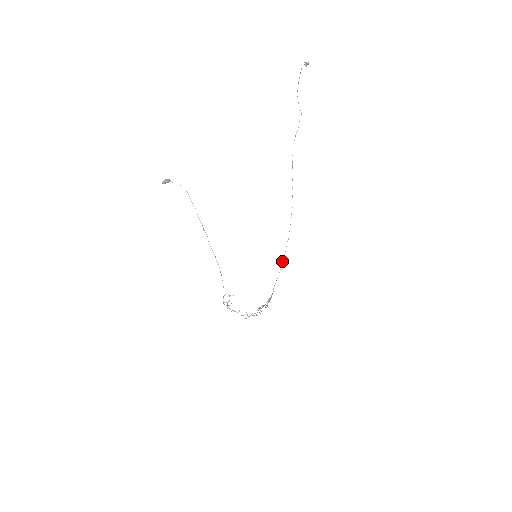
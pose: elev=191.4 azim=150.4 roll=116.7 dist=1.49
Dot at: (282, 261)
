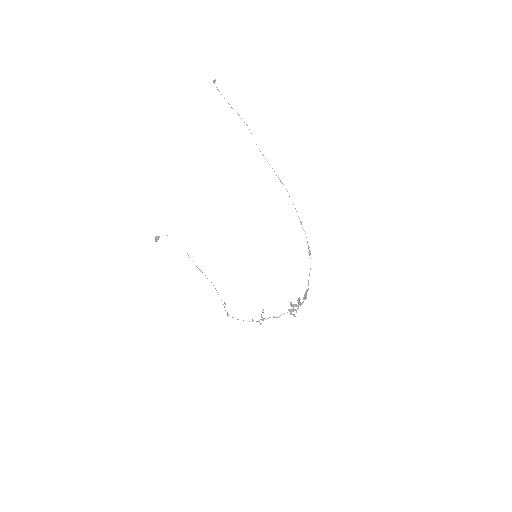
Dot at: occluded
